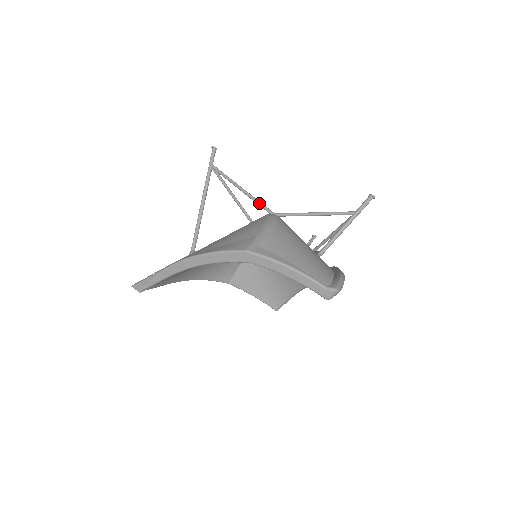
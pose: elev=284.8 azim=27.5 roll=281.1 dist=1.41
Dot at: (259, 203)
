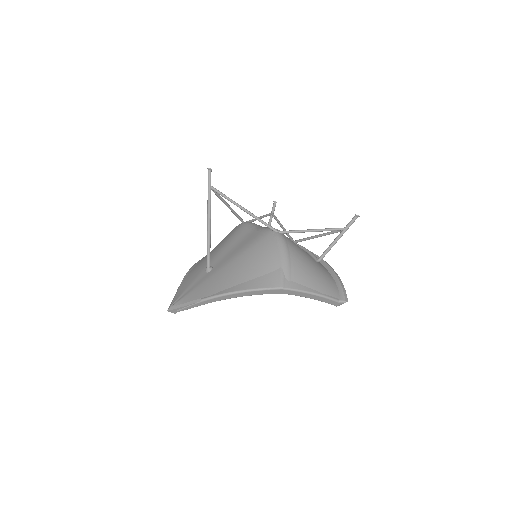
Dot at: (264, 223)
